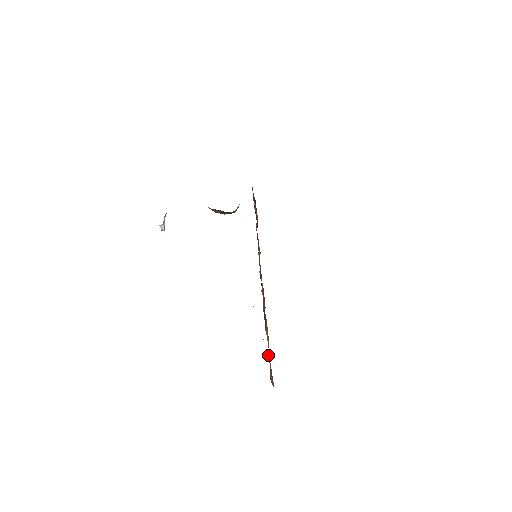
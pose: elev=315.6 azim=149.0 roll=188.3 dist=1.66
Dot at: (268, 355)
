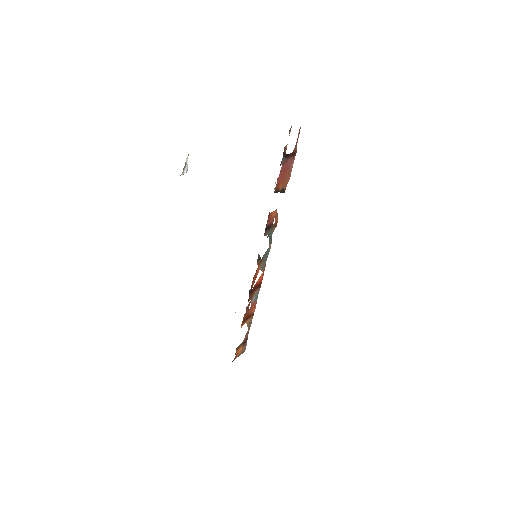
Dot at: (250, 325)
